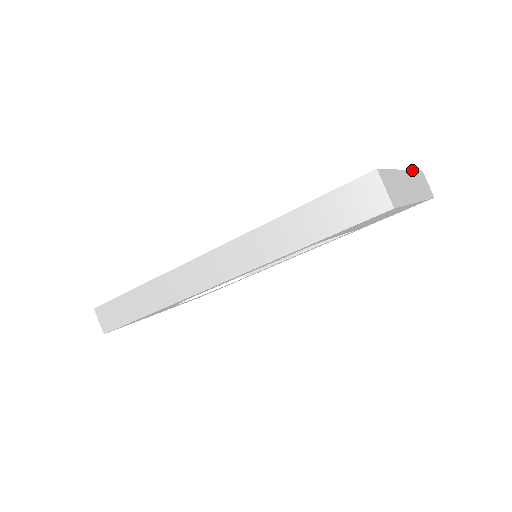
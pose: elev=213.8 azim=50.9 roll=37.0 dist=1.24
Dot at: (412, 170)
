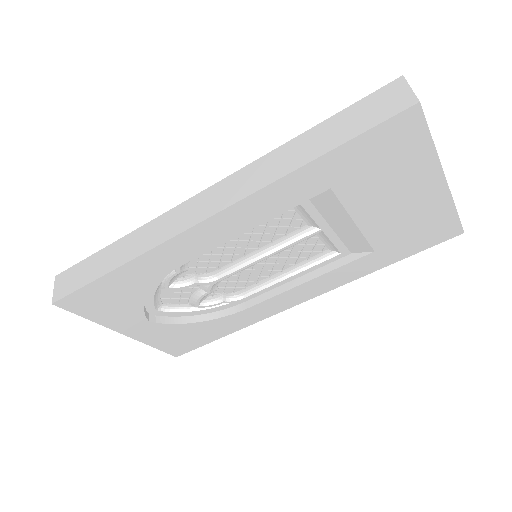
Dot at: occluded
